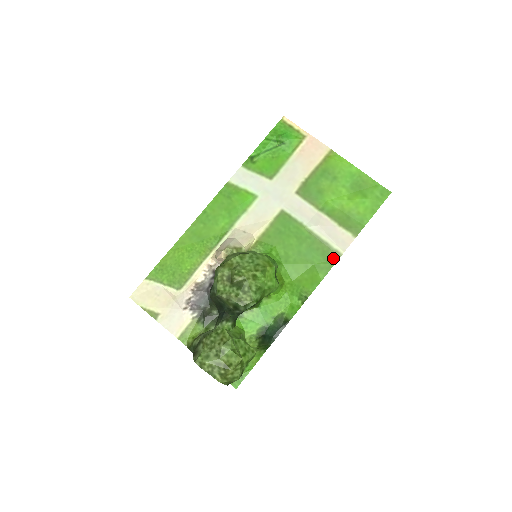
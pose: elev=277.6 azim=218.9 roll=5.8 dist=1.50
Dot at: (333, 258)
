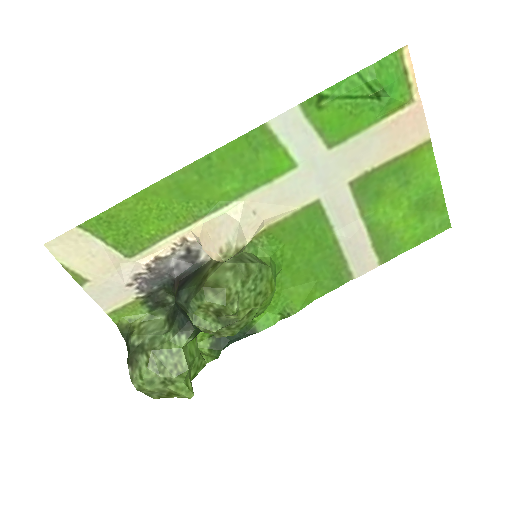
Dot at: (342, 279)
